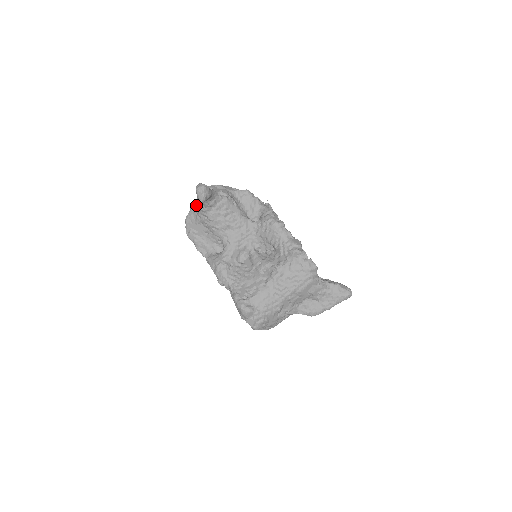
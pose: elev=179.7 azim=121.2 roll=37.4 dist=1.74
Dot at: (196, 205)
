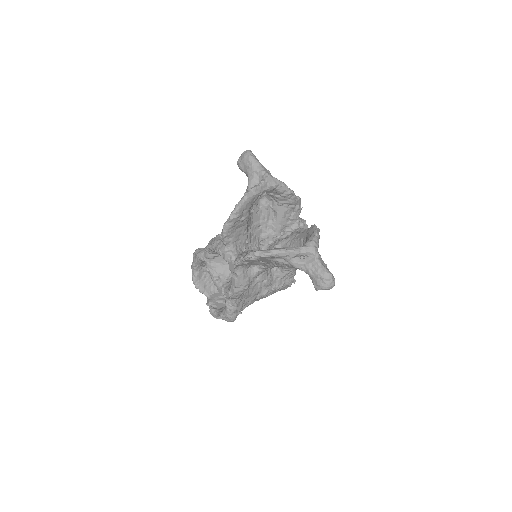
Dot at: (293, 257)
